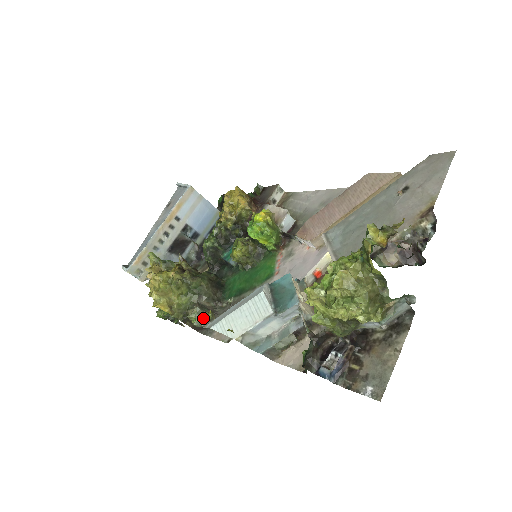
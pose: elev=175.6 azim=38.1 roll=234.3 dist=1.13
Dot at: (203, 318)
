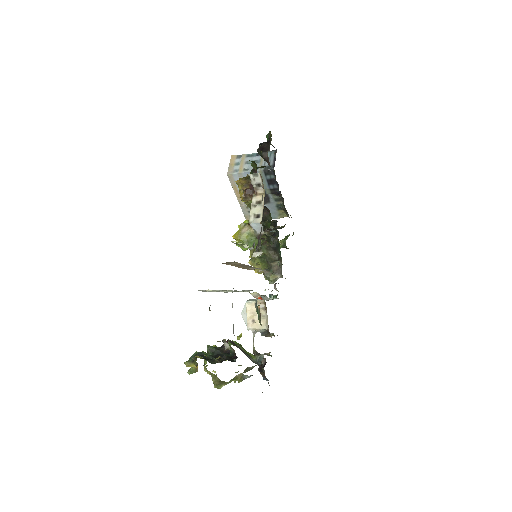
Dot at: (271, 280)
